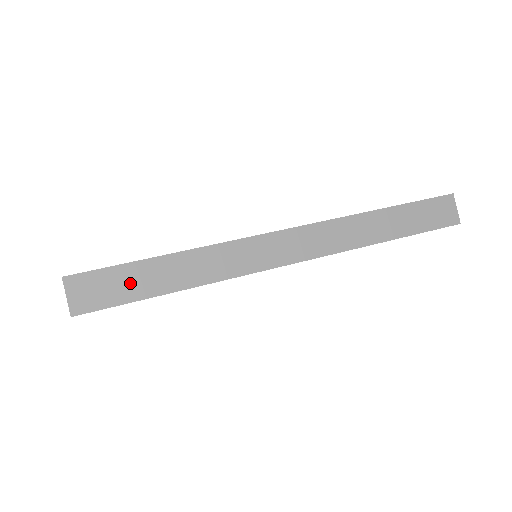
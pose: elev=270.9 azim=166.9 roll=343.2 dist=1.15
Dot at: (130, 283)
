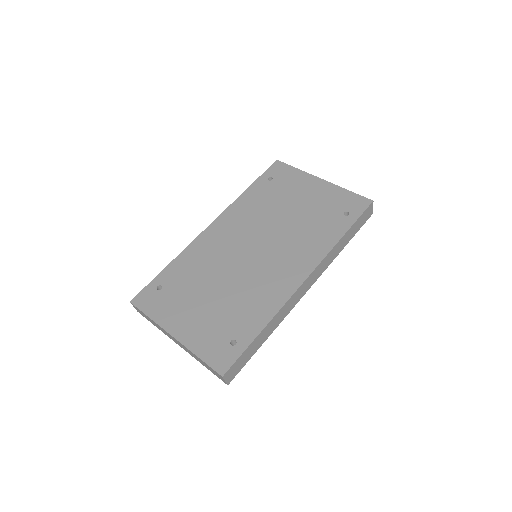
Dot at: (248, 355)
